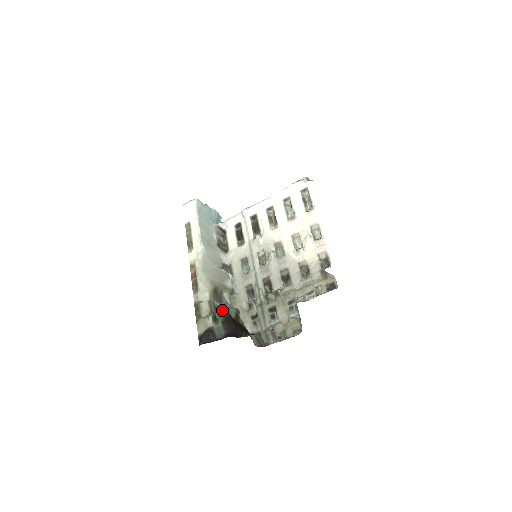
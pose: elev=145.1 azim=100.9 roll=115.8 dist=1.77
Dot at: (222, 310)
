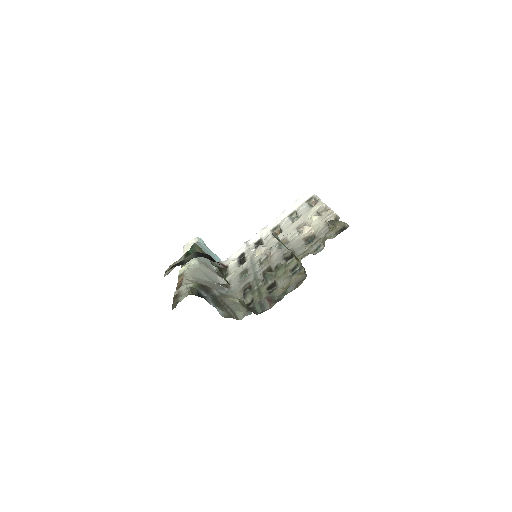
Dot at: (199, 250)
